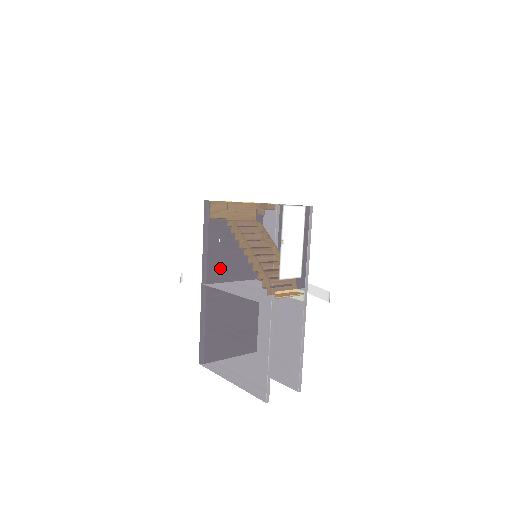
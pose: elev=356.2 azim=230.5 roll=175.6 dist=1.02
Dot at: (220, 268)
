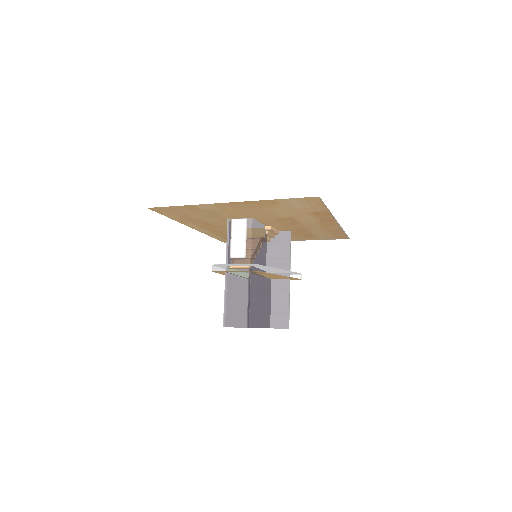
Dot at: occluded
